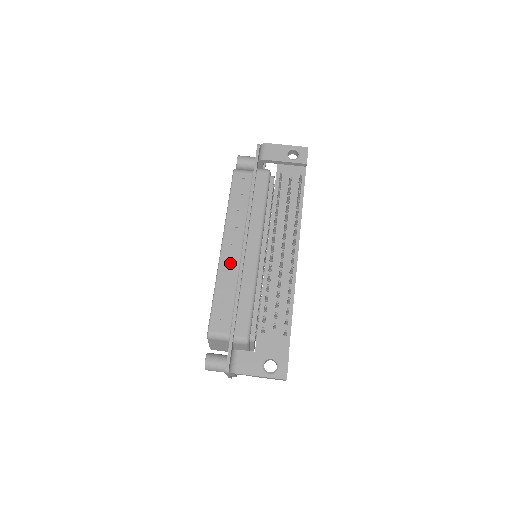
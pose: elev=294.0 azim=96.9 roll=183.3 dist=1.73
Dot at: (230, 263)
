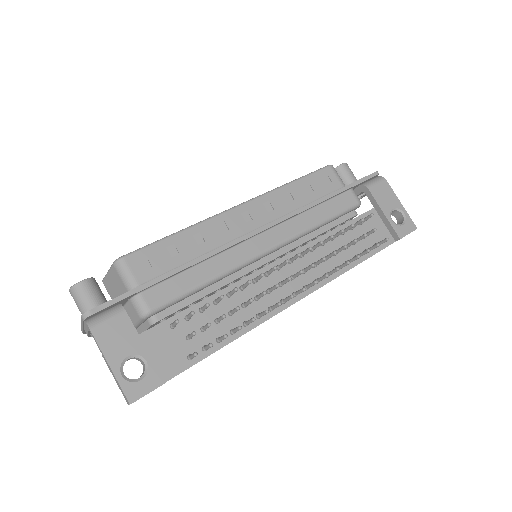
Dot at: (227, 228)
